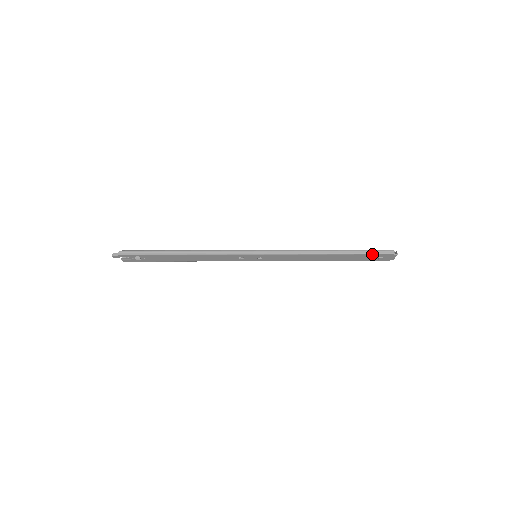
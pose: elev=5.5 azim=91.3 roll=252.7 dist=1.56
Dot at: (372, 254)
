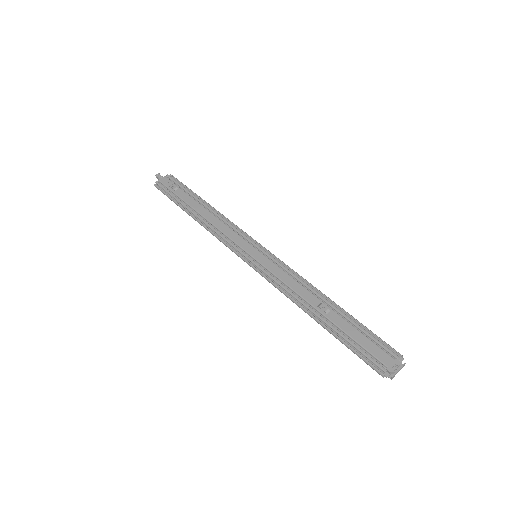
Dot at: (359, 356)
